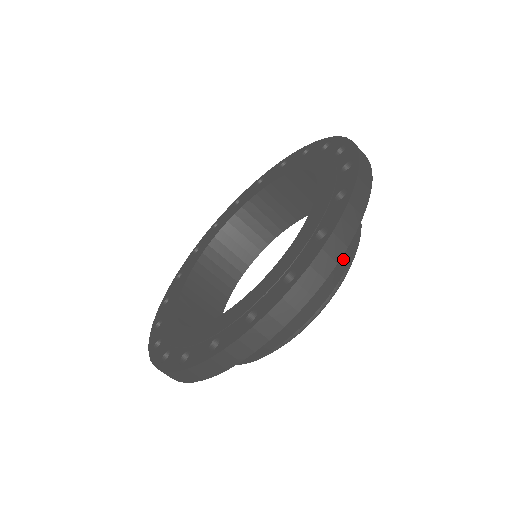
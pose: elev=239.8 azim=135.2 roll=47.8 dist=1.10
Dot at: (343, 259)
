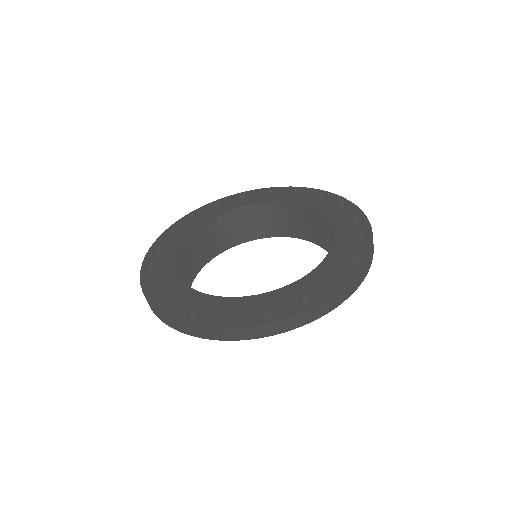
Dot at: occluded
